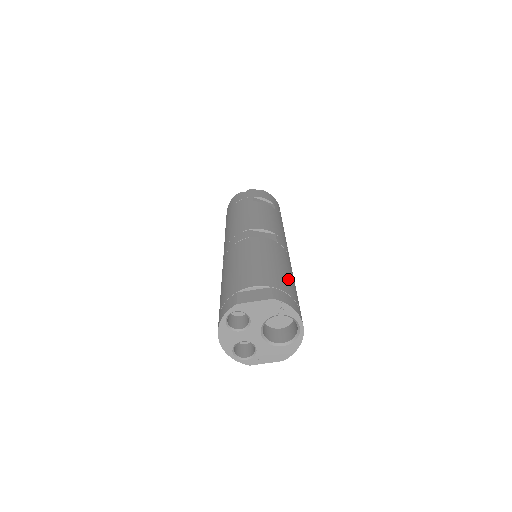
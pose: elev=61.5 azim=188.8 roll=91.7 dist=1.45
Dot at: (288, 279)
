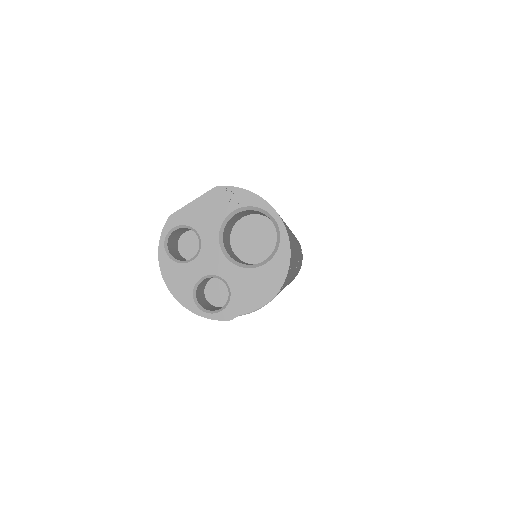
Dot at: occluded
